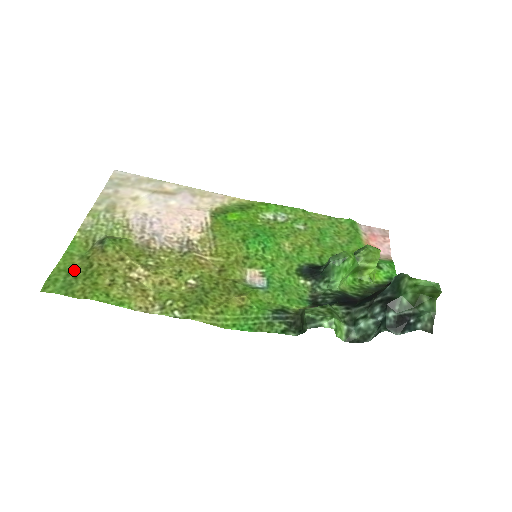
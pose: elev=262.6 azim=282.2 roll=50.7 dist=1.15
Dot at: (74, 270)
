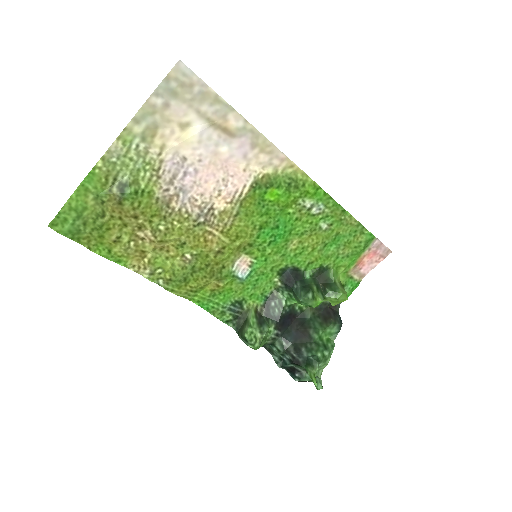
Dot at: (85, 213)
